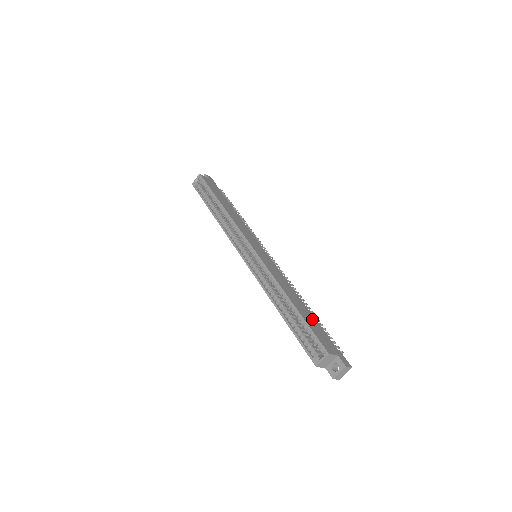
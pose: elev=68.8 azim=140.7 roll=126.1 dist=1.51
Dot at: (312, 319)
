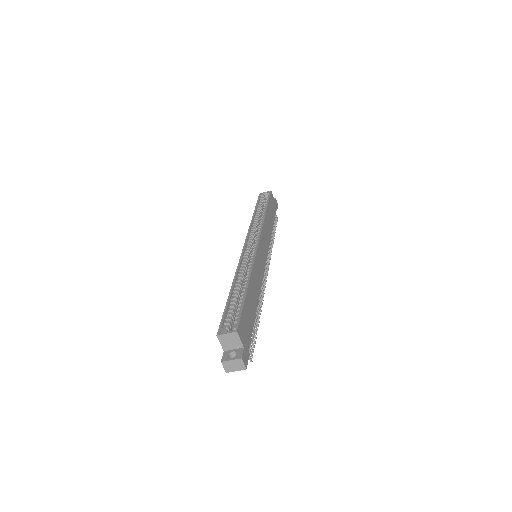
Dot at: (252, 314)
